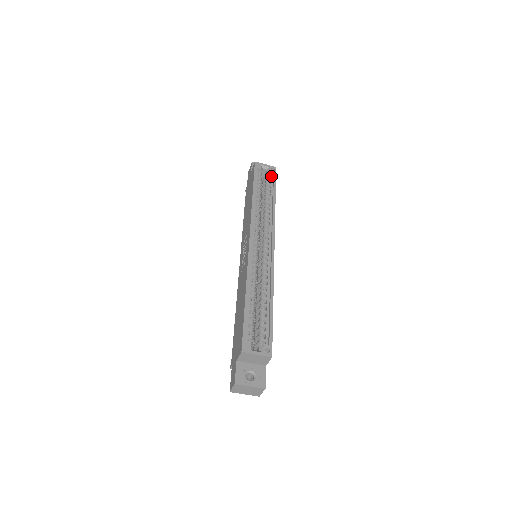
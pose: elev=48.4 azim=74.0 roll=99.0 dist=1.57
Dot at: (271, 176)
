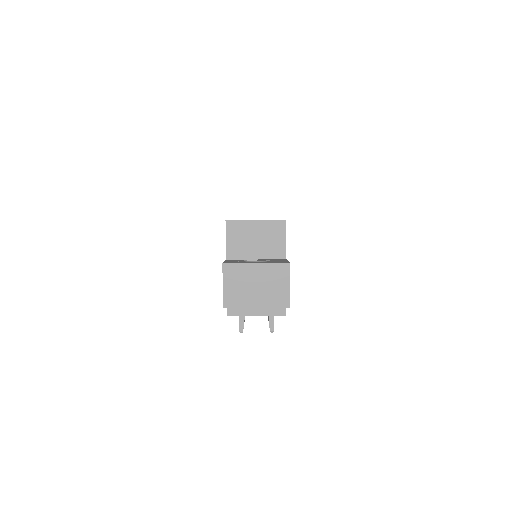
Dot at: occluded
